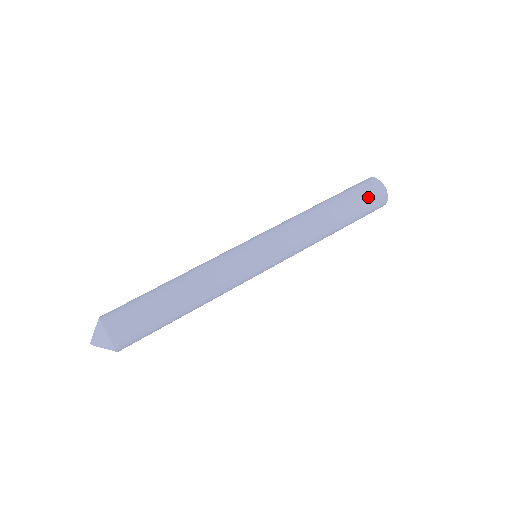
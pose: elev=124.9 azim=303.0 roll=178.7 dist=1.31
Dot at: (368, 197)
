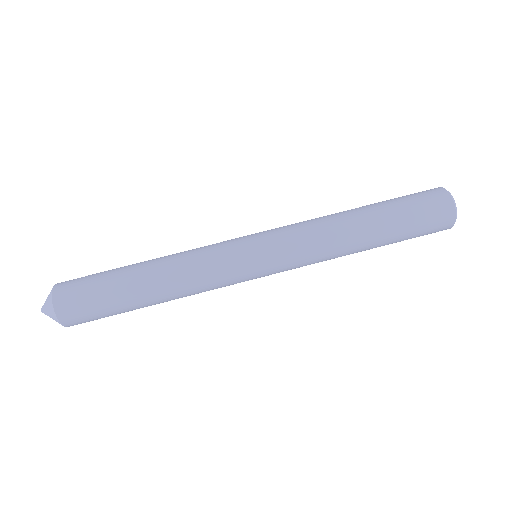
Dot at: (420, 201)
